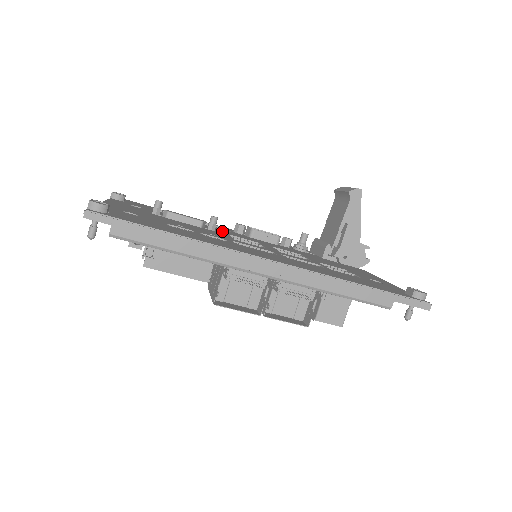
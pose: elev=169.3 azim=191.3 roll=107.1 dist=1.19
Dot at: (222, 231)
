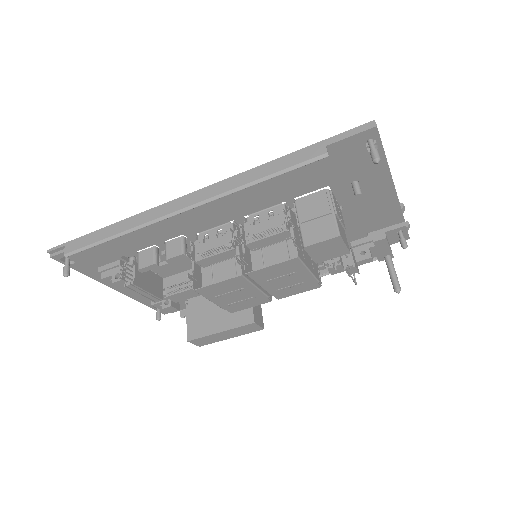
Dot at: occluded
